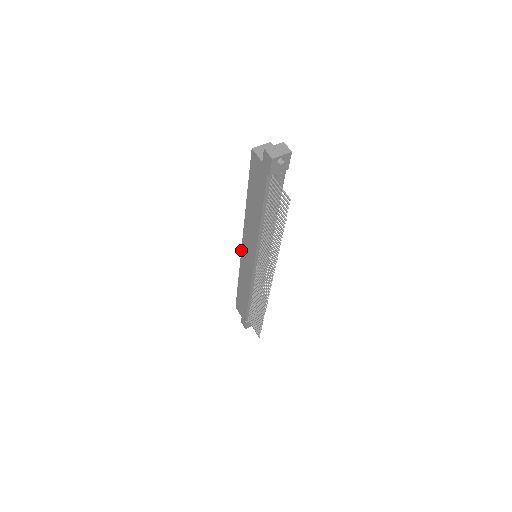
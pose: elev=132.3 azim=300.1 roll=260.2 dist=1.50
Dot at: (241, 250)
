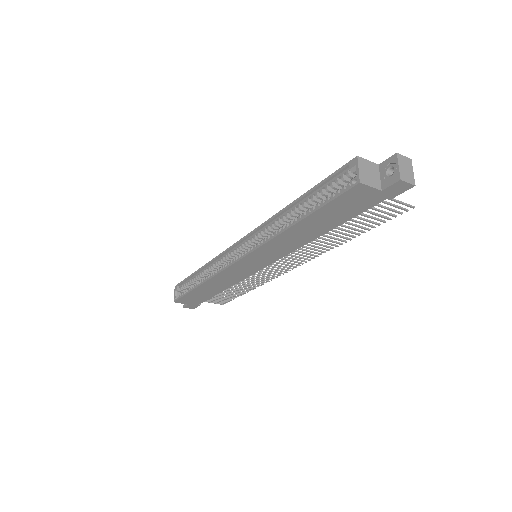
Dot at: (234, 263)
